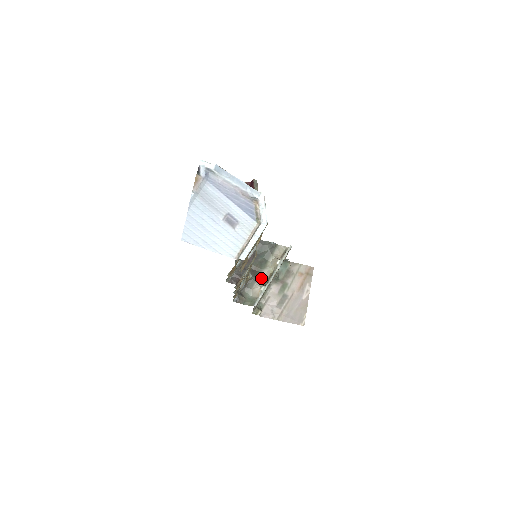
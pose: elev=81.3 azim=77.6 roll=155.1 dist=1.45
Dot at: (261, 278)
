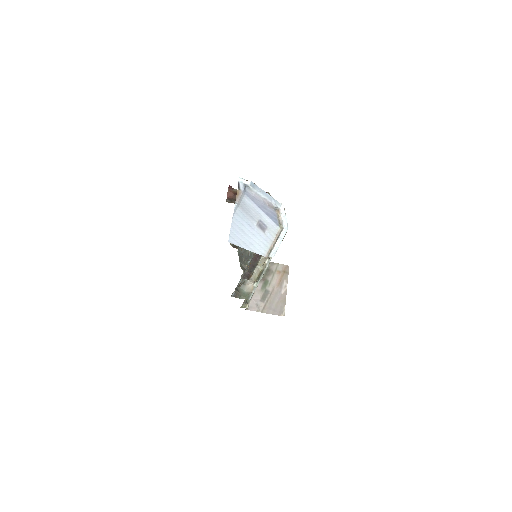
Dot at: (253, 276)
